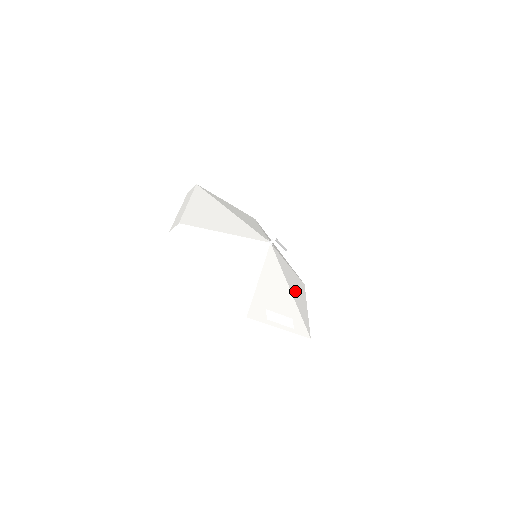
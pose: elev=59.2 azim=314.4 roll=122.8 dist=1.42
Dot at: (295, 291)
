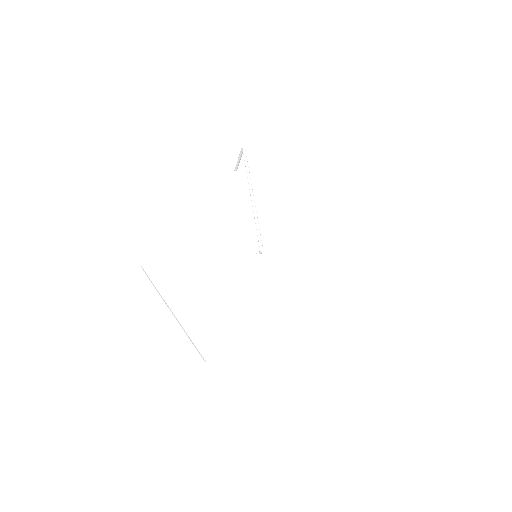
Dot at: (310, 232)
